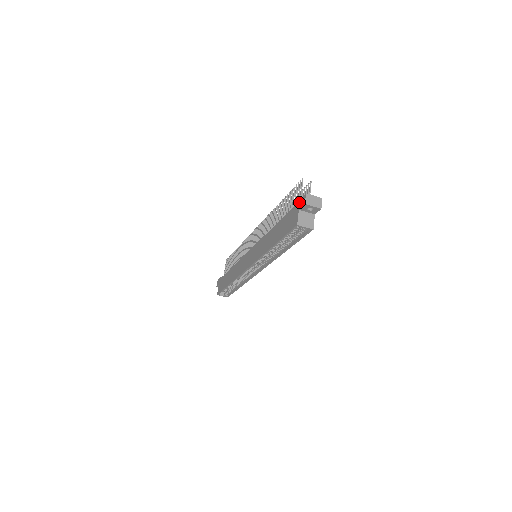
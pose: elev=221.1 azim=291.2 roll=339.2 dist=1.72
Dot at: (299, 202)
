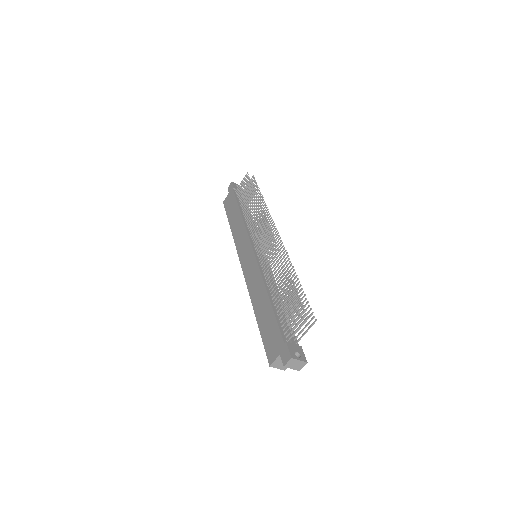
Dot at: (285, 348)
